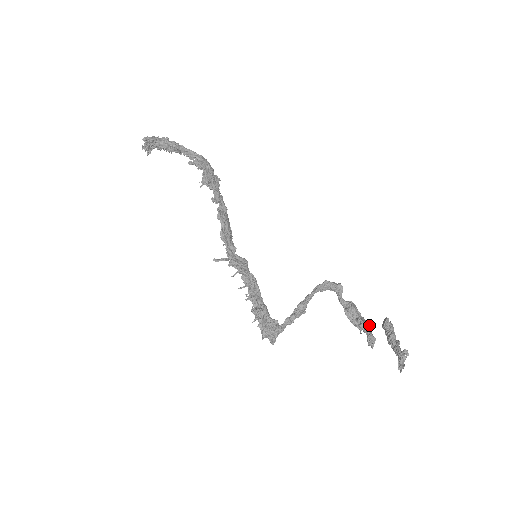
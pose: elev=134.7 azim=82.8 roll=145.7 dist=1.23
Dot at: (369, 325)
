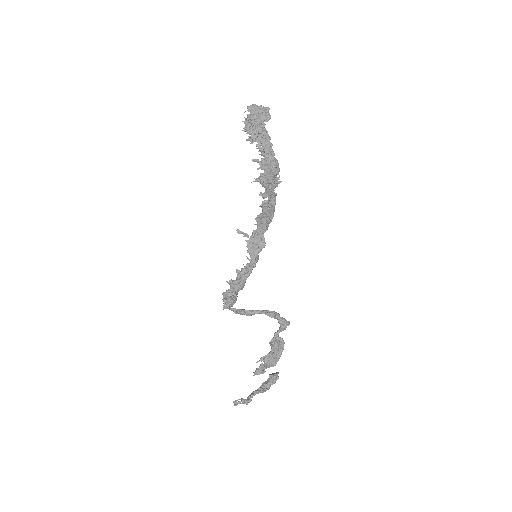
Dot at: (274, 363)
